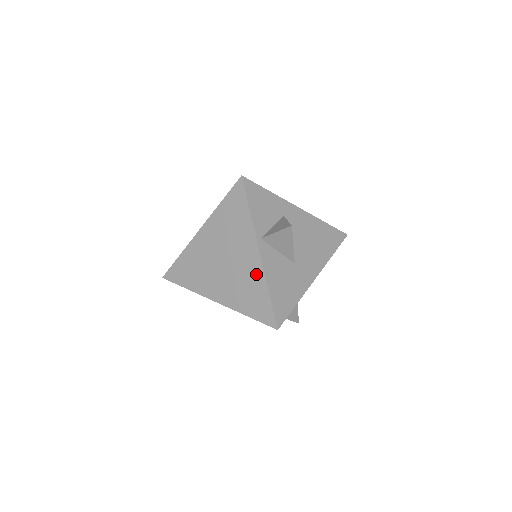
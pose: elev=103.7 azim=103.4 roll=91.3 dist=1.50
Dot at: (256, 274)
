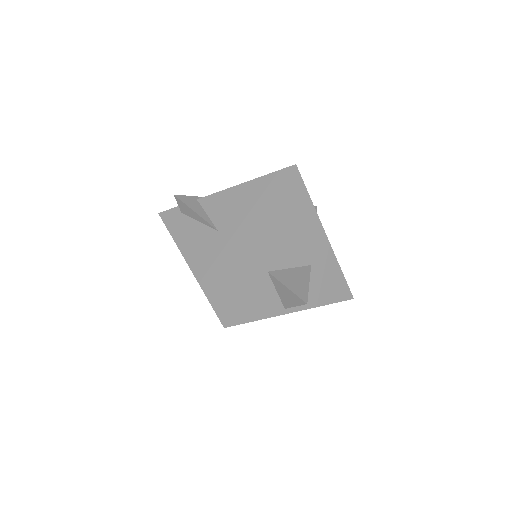
Dot at: occluded
